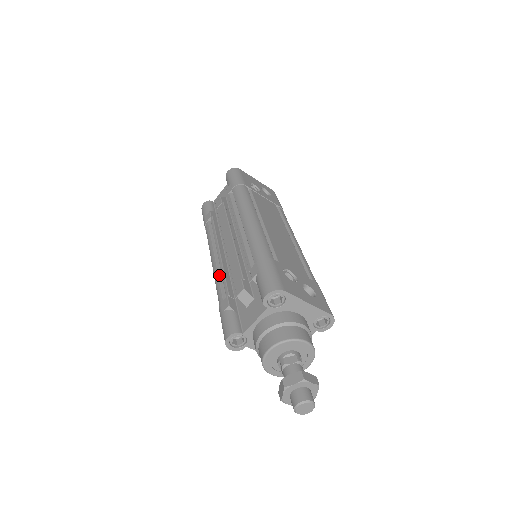
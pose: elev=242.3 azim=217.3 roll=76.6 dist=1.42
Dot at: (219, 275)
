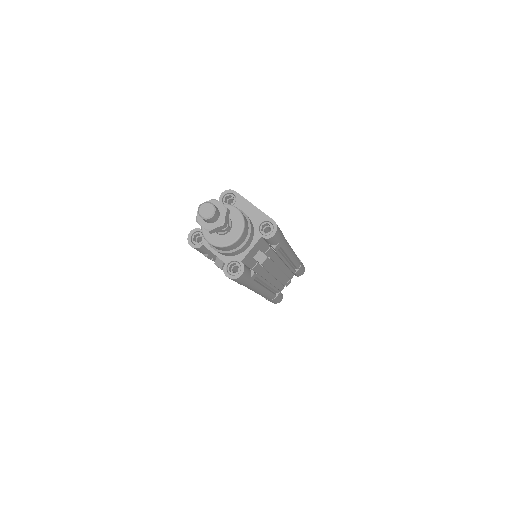
Dot at: occluded
